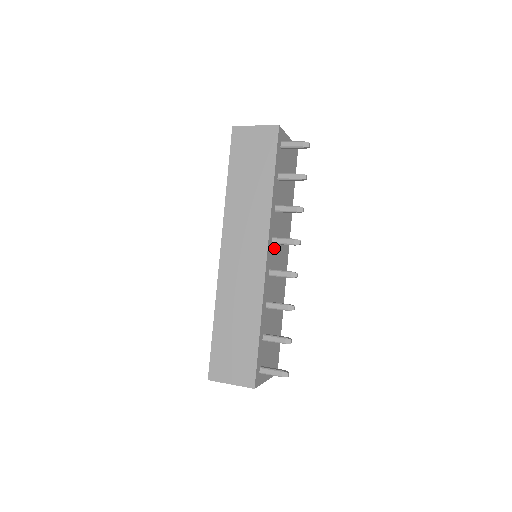
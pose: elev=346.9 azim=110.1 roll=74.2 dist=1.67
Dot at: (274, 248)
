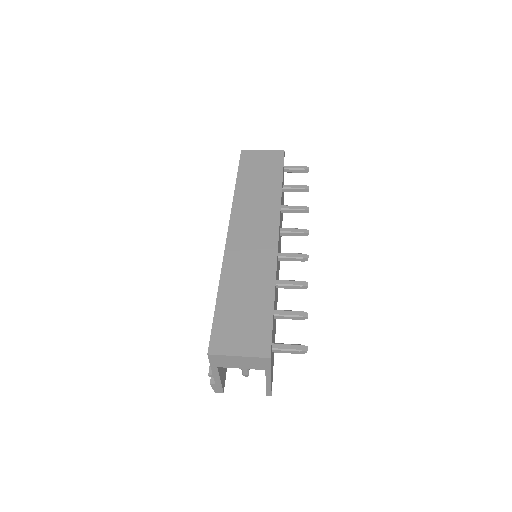
Dot at: occluded
